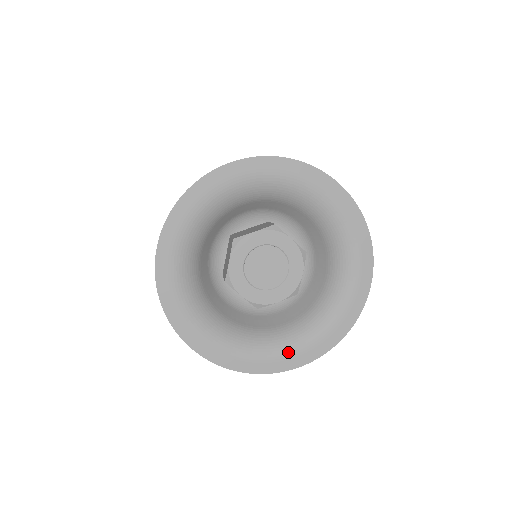
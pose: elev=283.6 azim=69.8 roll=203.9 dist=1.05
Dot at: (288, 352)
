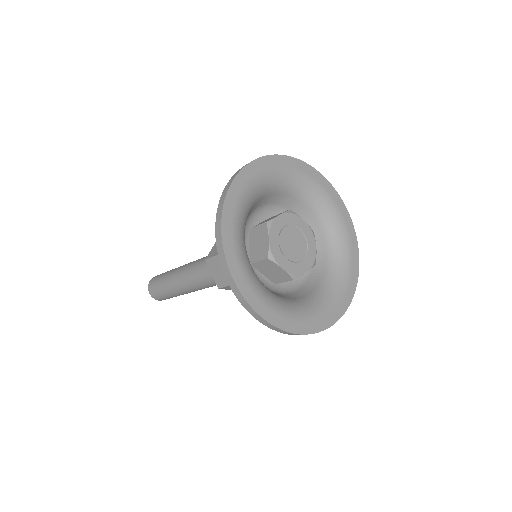
Dot at: (325, 311)
